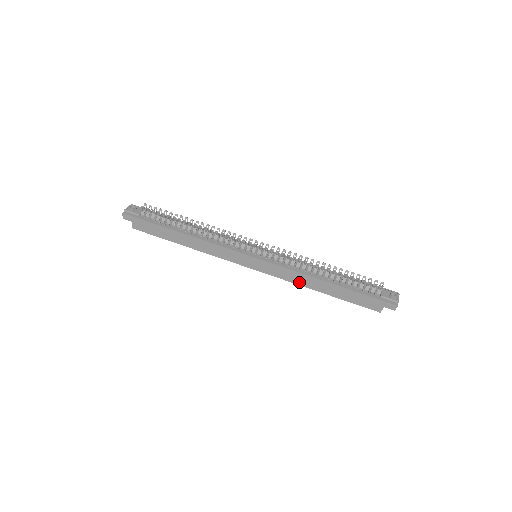
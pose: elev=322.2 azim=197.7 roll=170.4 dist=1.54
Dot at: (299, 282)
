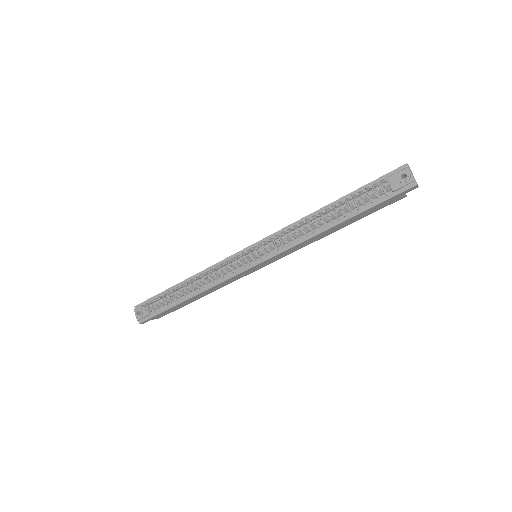
Dot at: (311, 242)
